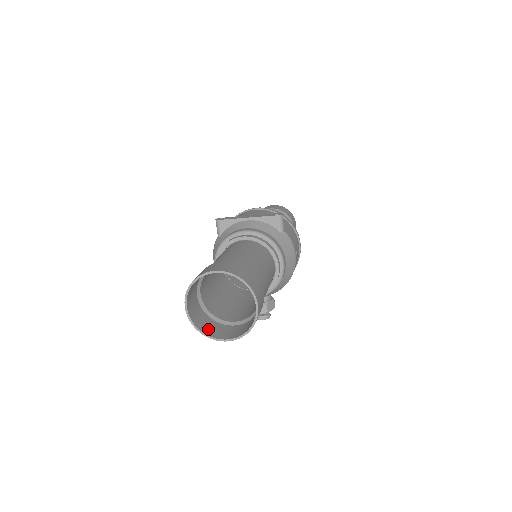
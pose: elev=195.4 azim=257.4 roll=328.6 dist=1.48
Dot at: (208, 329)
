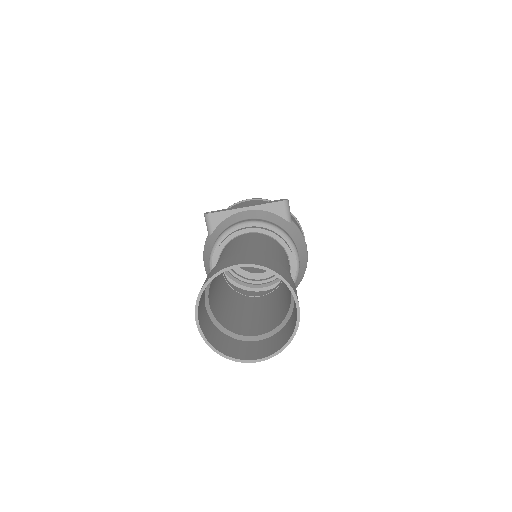
Dot at: (228, 349)
